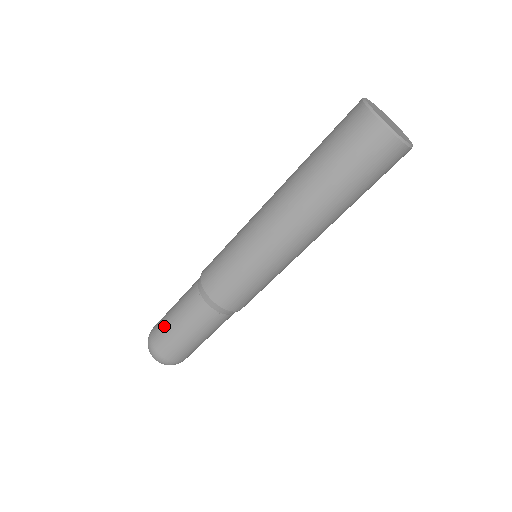
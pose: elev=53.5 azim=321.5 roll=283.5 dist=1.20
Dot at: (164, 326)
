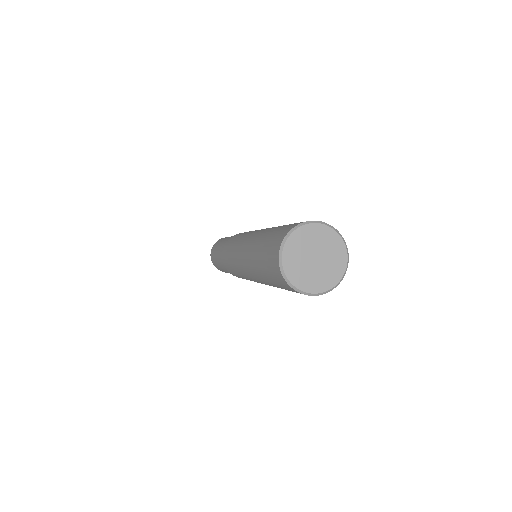
Dot at: (214, 257)
